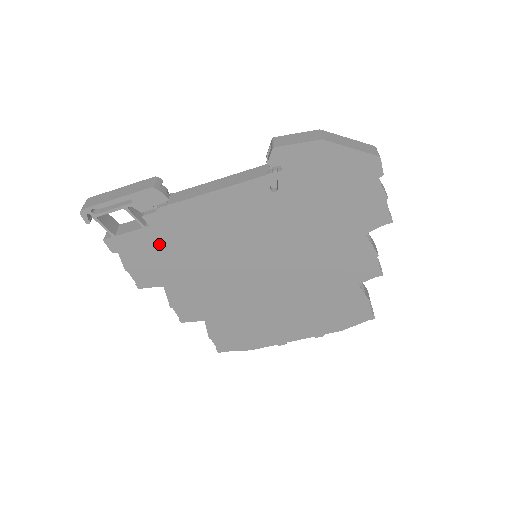
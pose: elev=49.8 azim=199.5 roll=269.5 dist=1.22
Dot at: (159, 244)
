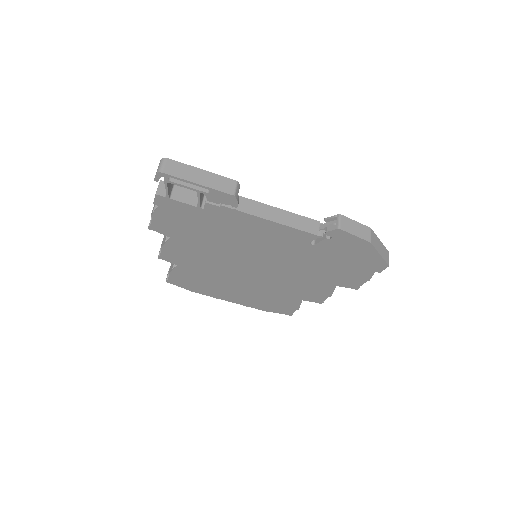
Dot at: (198, 220)
